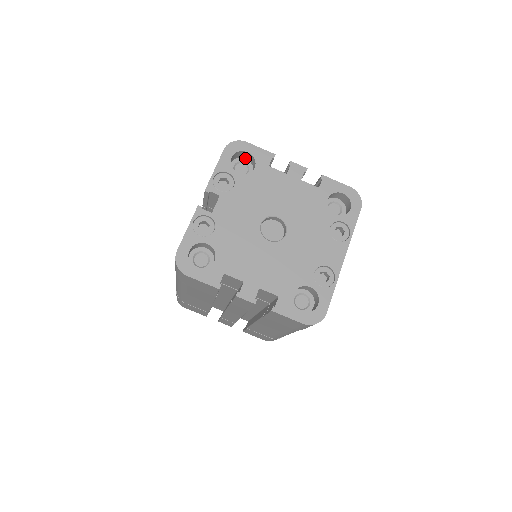
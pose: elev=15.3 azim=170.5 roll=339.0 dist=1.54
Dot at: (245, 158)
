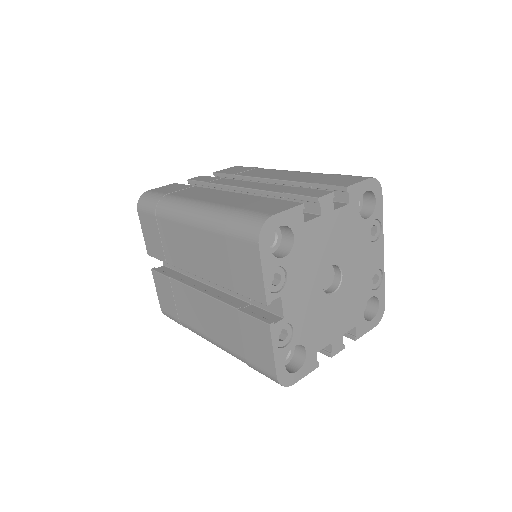
Dot at: occluded
